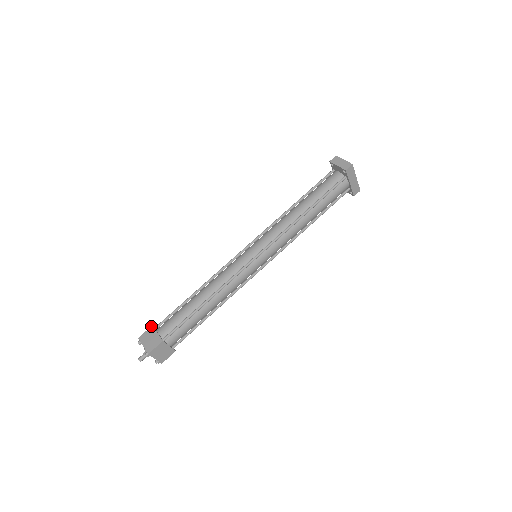
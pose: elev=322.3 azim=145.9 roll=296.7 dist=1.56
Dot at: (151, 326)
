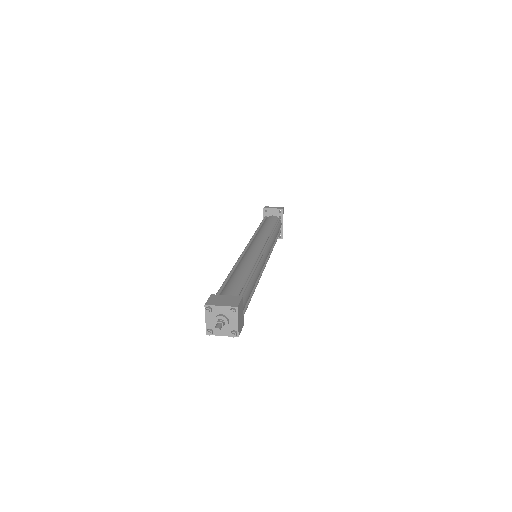
Dot at: (211, 294)
